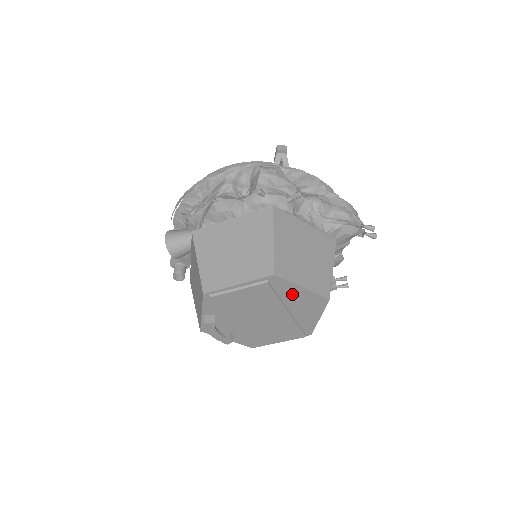
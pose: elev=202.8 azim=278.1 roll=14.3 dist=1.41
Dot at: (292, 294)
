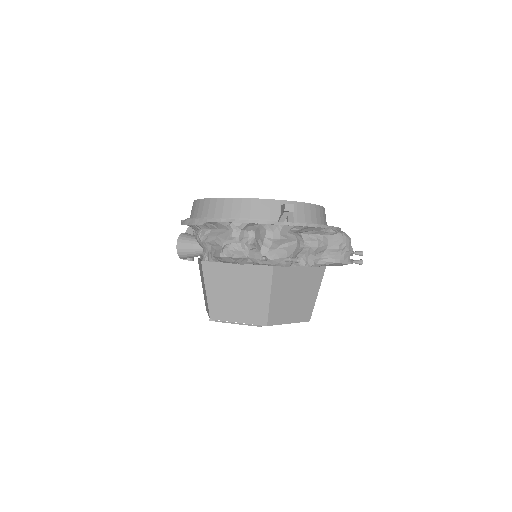
Dot at: occluded
